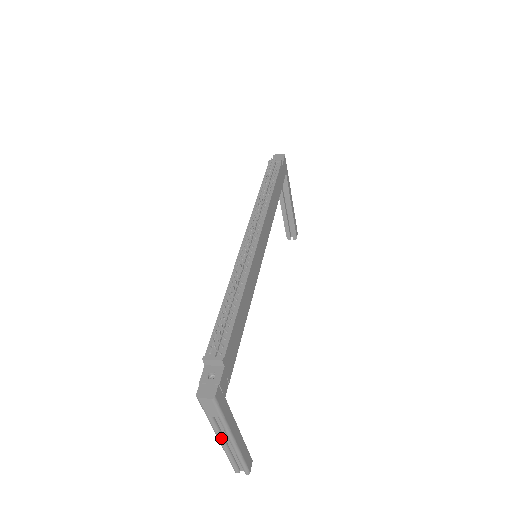
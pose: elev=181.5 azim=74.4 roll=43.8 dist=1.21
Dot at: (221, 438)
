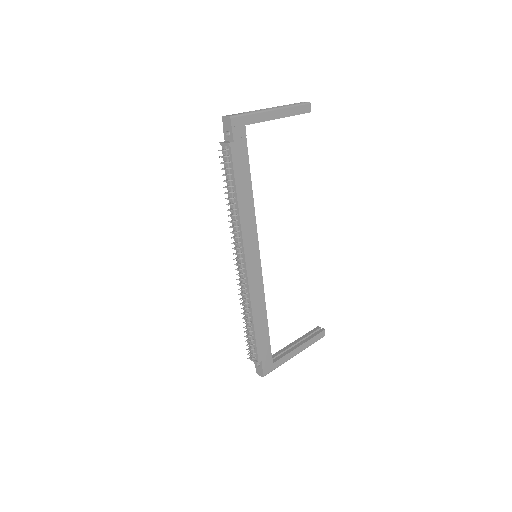
Dot at: occluded
